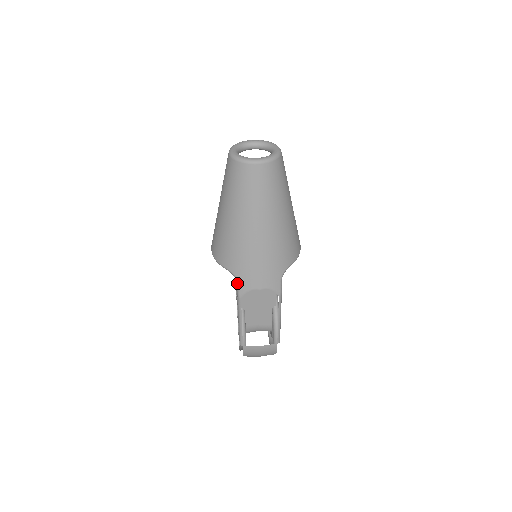
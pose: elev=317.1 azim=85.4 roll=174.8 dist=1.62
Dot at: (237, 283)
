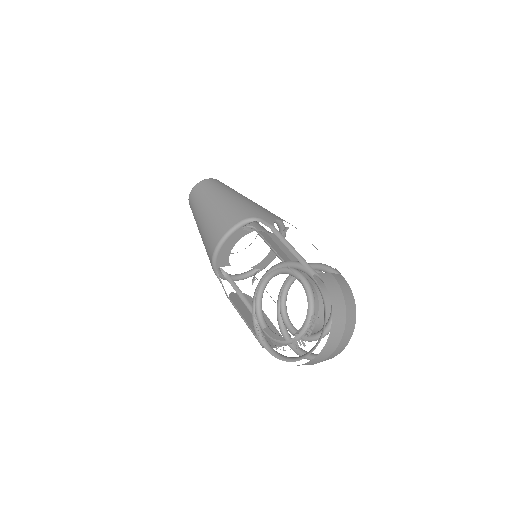
Dot at: (261, 220)
